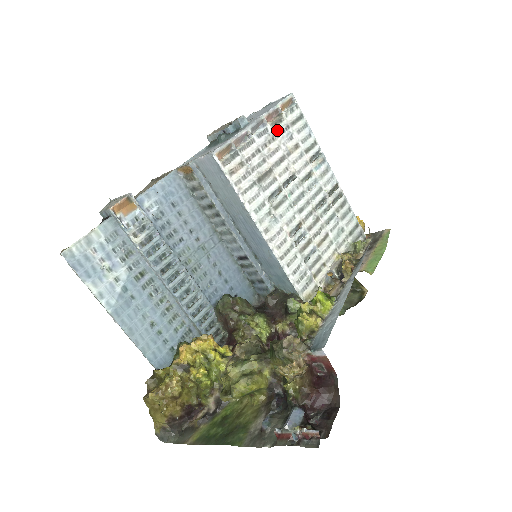
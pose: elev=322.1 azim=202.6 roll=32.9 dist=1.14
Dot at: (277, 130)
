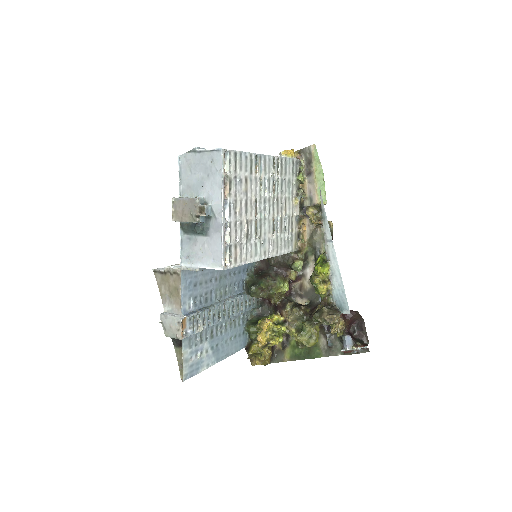
Dot at: (233, 192)
